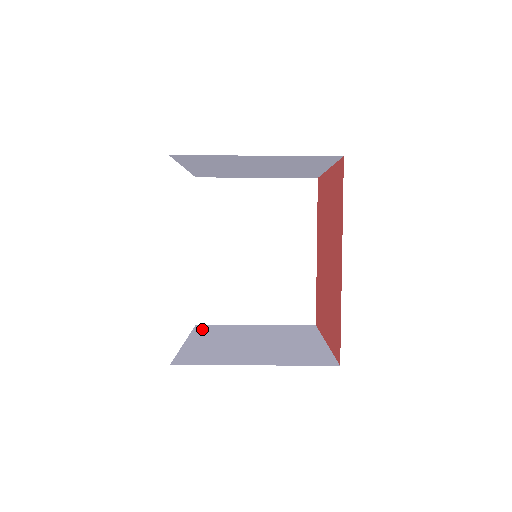
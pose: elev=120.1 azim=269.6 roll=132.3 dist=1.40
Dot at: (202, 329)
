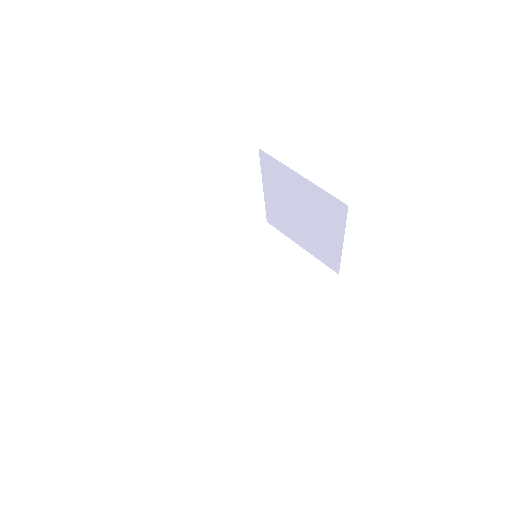
Dot at: occluded
